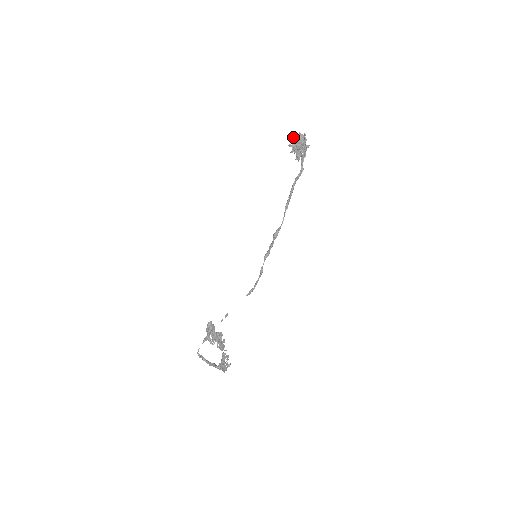
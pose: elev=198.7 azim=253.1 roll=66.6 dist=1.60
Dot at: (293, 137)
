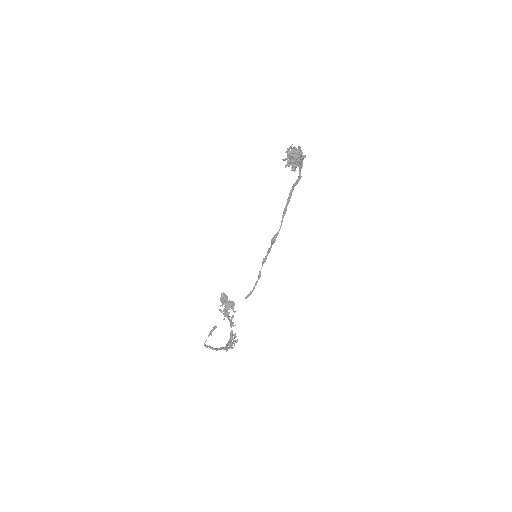
Dot at: (287, 150)
